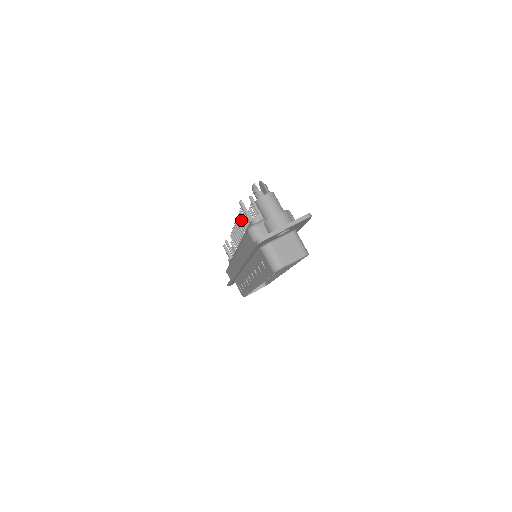
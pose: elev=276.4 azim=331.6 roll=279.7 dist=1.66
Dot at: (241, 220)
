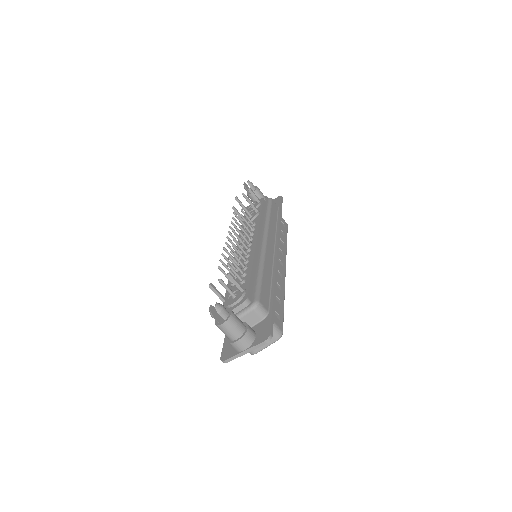
Dot at: occluded
